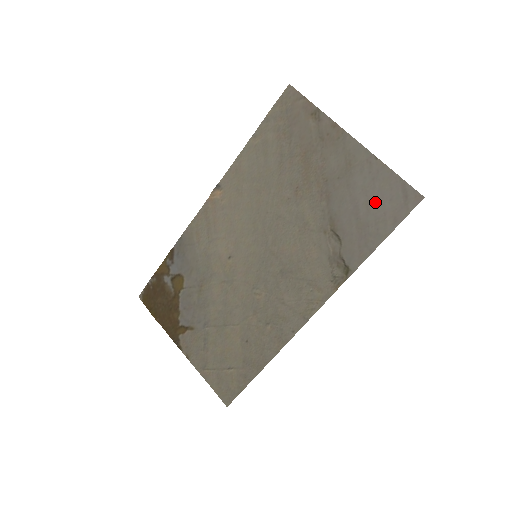
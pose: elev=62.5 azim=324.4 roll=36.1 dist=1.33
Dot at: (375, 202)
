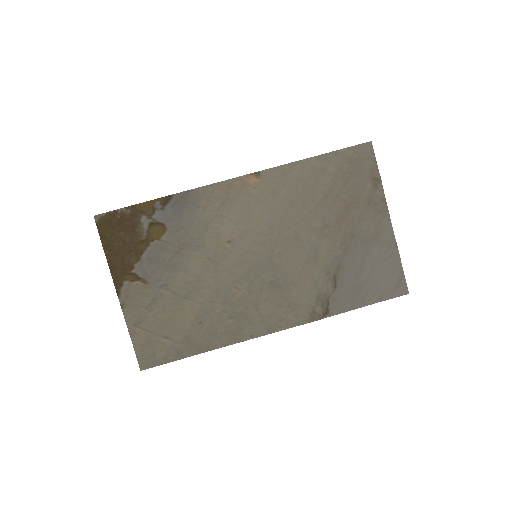
Dot at: (376, 275)
